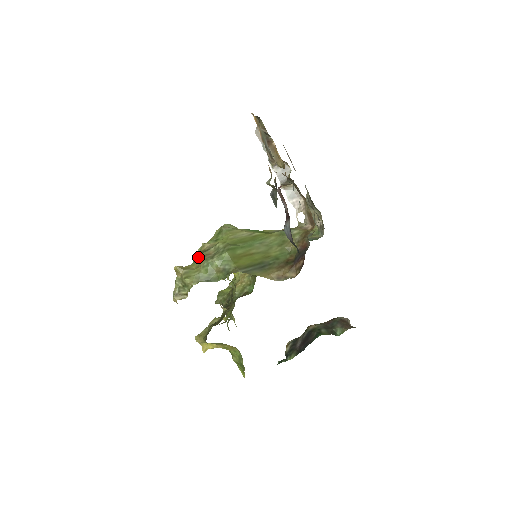
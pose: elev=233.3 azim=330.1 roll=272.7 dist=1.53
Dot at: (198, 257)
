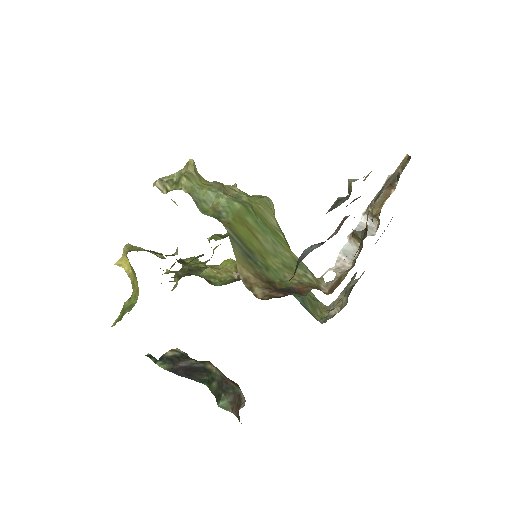
Dot at: (217, 182)
